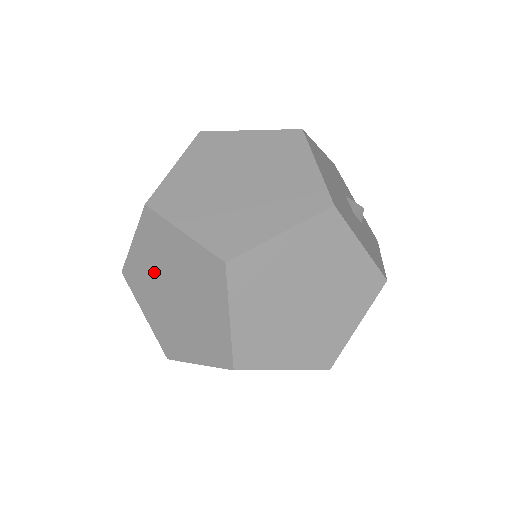
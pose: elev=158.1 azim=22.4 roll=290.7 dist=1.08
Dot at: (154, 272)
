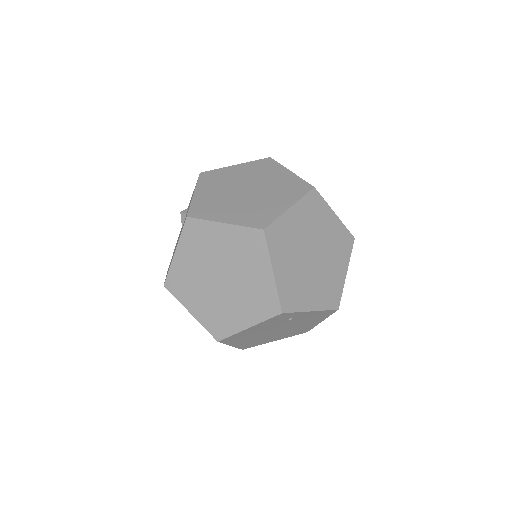
Dot at: (239, 179)
